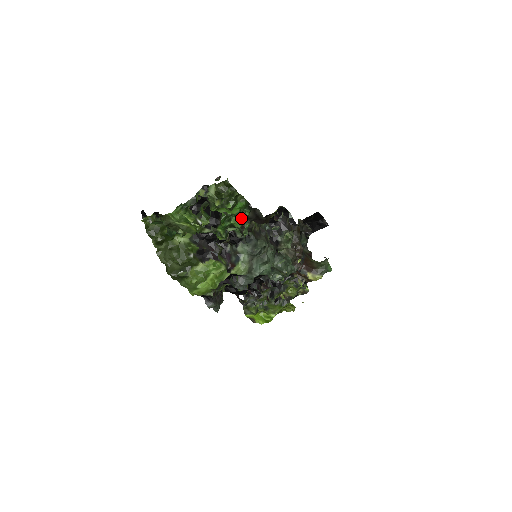
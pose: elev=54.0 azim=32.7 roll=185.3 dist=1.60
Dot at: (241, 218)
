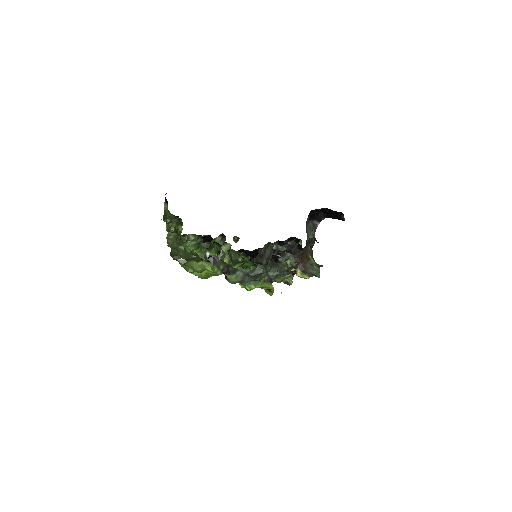
Dot at: occluded
